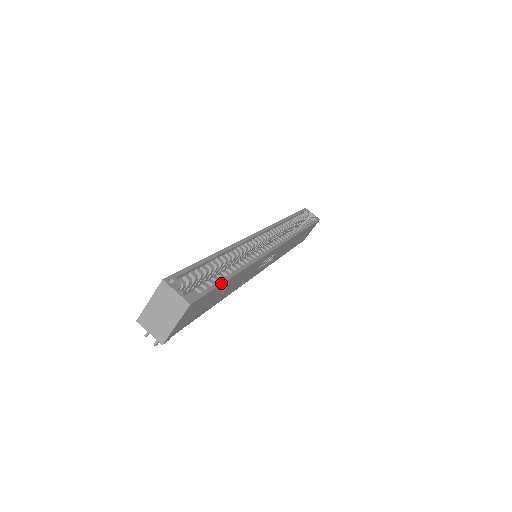
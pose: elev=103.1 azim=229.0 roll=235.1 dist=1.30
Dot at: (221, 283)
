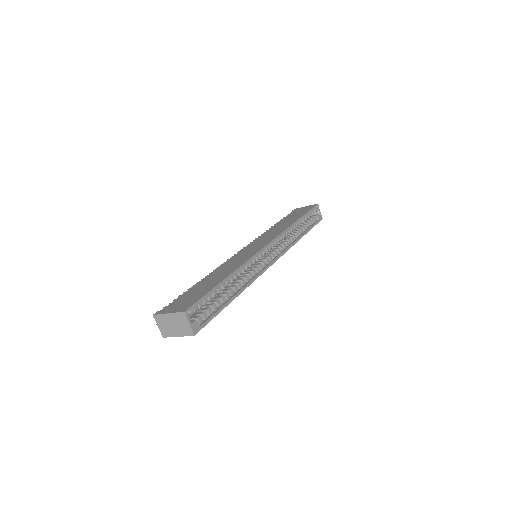
Dot at: (220, 311)
